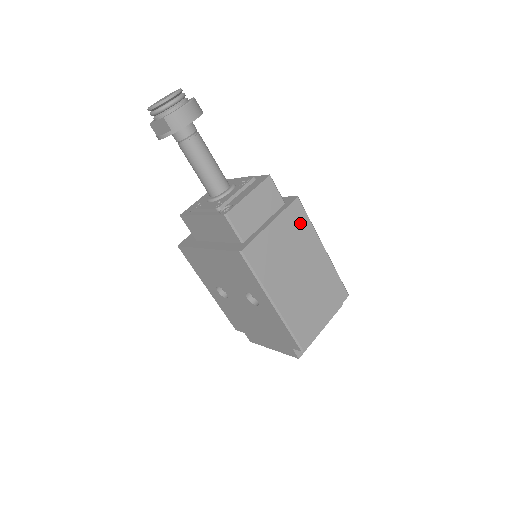
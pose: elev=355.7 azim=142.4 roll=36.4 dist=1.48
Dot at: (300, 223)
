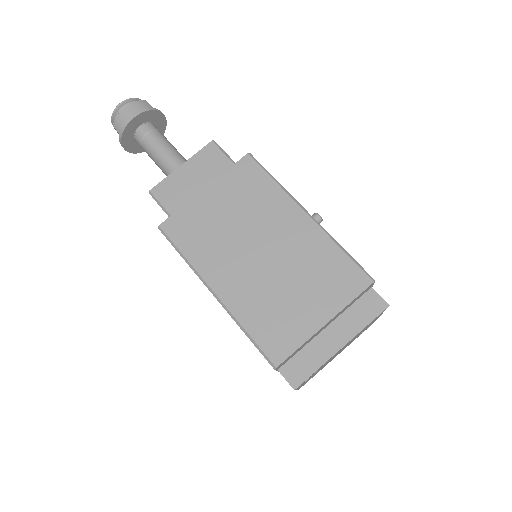
Dot at: (254, 184)
